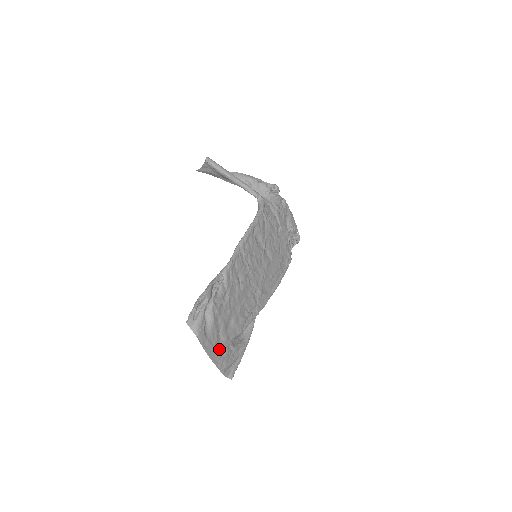
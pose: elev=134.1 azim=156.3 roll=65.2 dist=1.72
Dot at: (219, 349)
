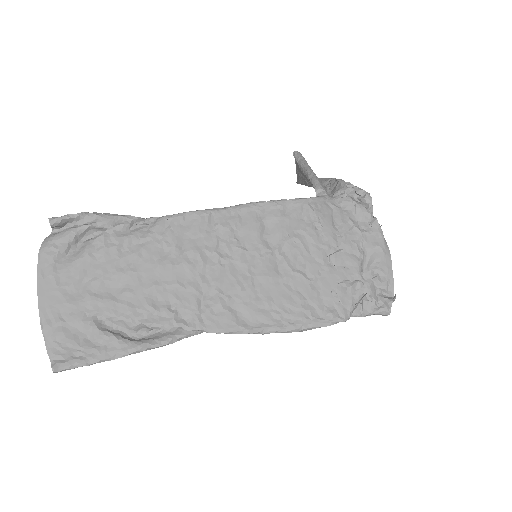
Dot at: (65, 301)
